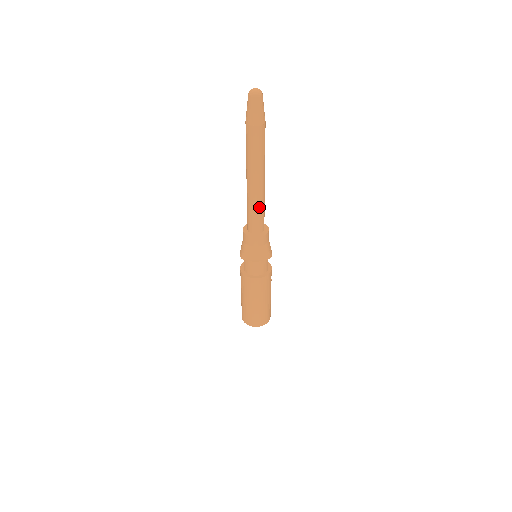
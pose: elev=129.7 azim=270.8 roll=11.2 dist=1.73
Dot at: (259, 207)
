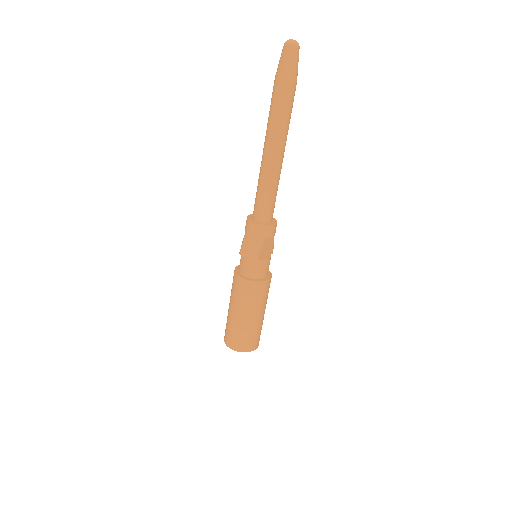
Dot at: occluded
